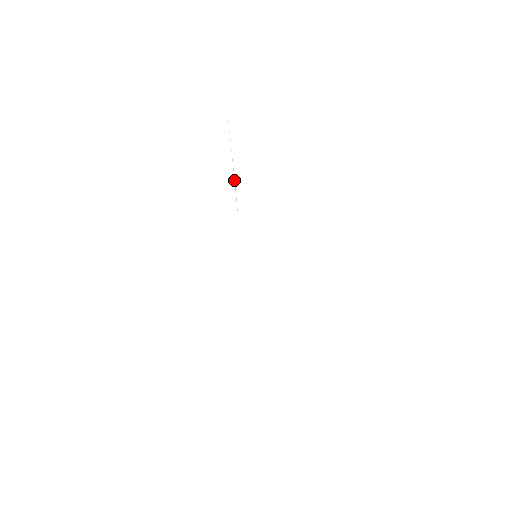
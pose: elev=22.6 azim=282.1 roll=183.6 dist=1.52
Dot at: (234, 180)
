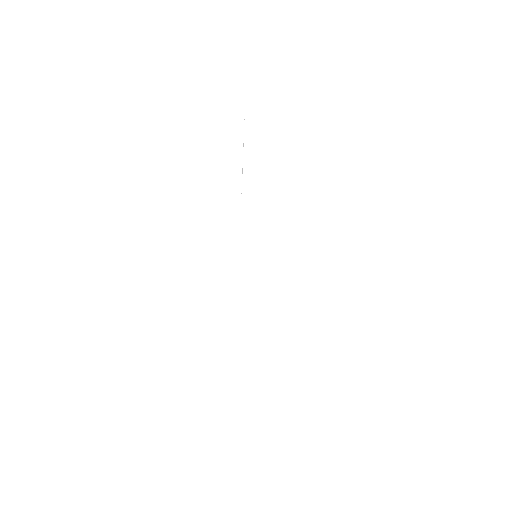
Dot at: occluded
